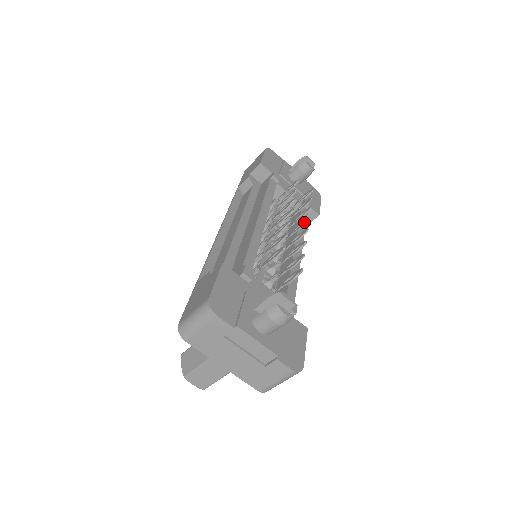
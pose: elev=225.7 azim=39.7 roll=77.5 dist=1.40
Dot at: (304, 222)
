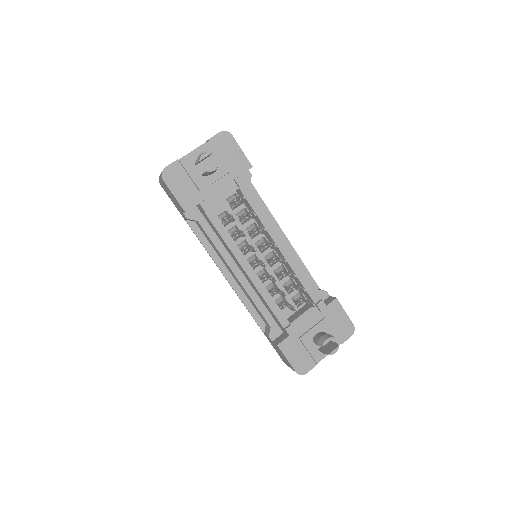
Dot at: (274, 248)
